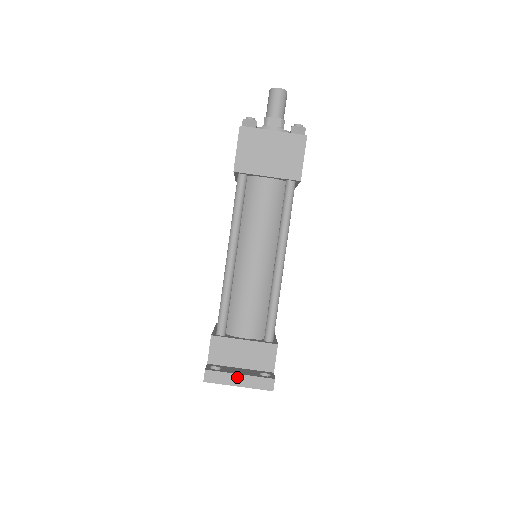
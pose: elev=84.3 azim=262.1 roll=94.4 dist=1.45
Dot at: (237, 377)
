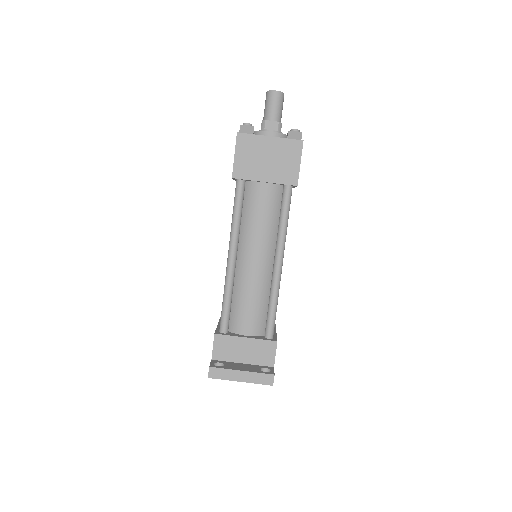
Dot at: (239, 373)
